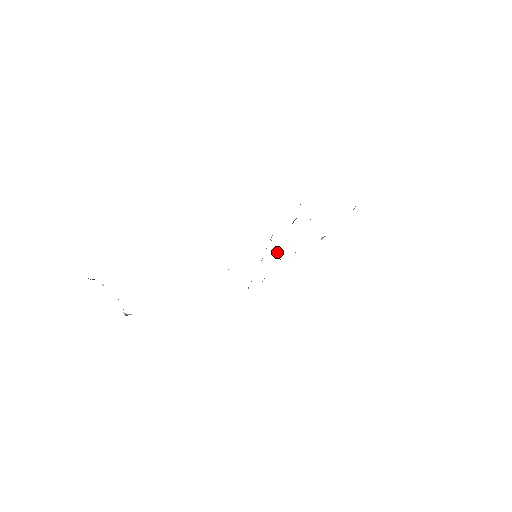
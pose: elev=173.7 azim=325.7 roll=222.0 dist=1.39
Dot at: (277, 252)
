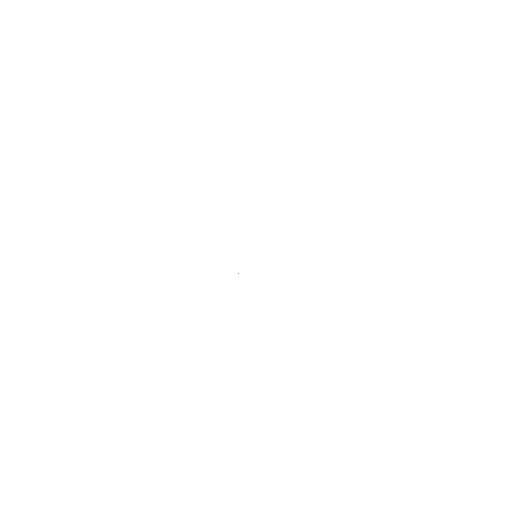
Dot at: occluded
